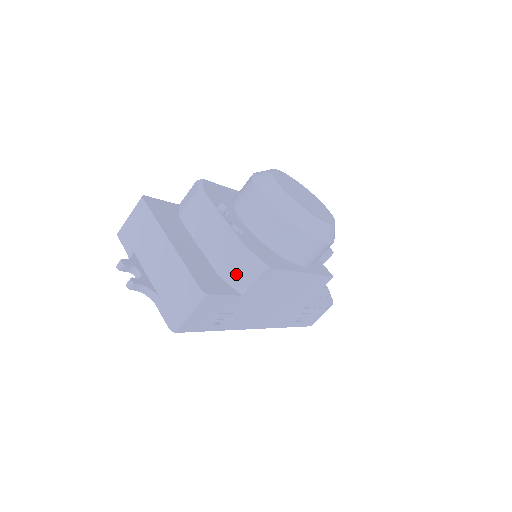
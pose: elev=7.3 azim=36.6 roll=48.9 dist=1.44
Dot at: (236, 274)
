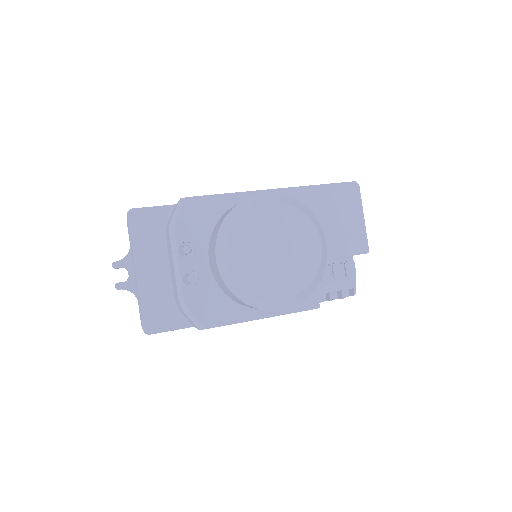
Dot at: (185, 315)
